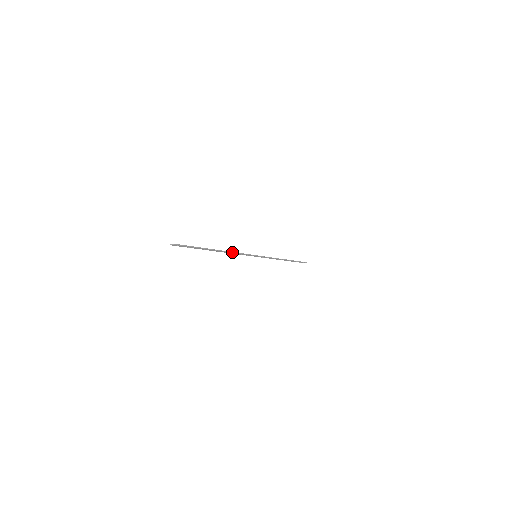
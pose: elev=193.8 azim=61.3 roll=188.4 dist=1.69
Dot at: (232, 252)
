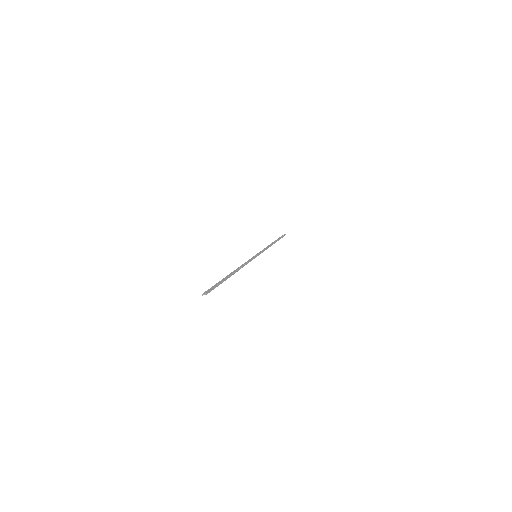
Dot at: (242, 267)
